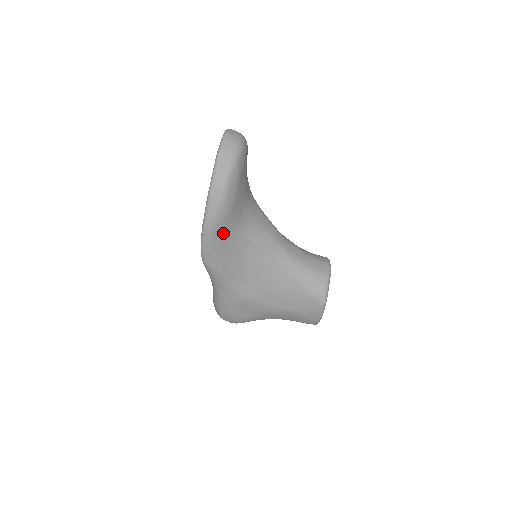
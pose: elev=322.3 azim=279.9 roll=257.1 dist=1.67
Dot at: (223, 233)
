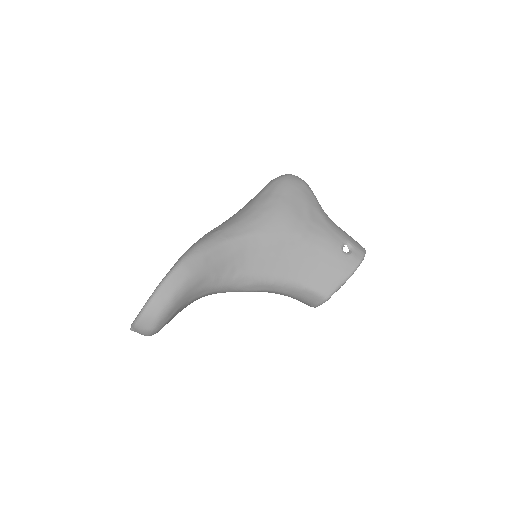
Dot at: occluded
